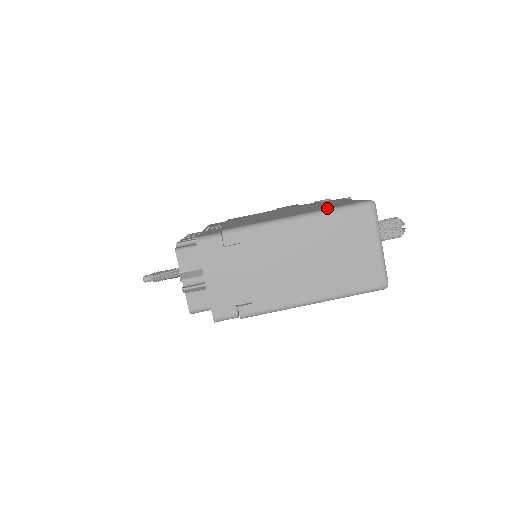
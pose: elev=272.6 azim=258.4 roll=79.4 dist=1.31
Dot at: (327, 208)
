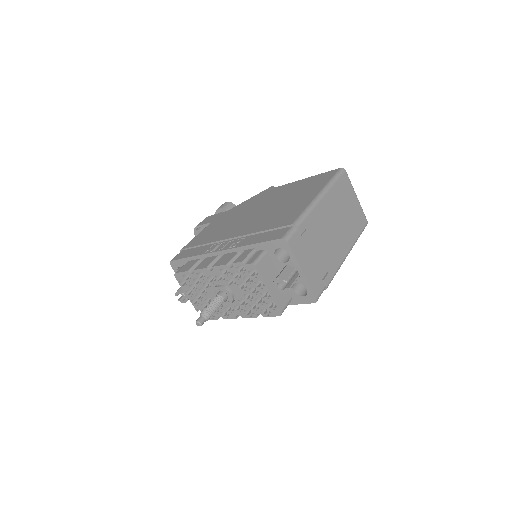
Dot at: (326, 182)
